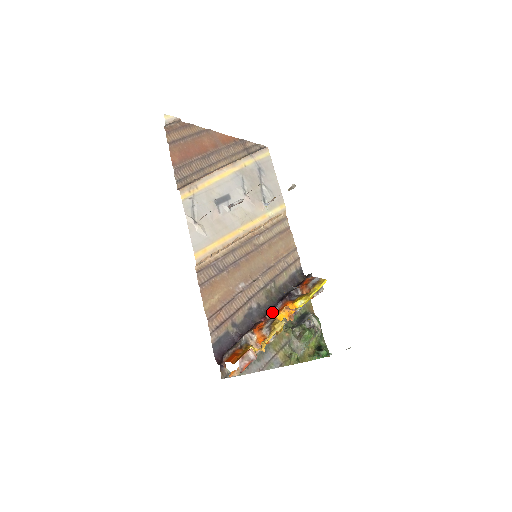
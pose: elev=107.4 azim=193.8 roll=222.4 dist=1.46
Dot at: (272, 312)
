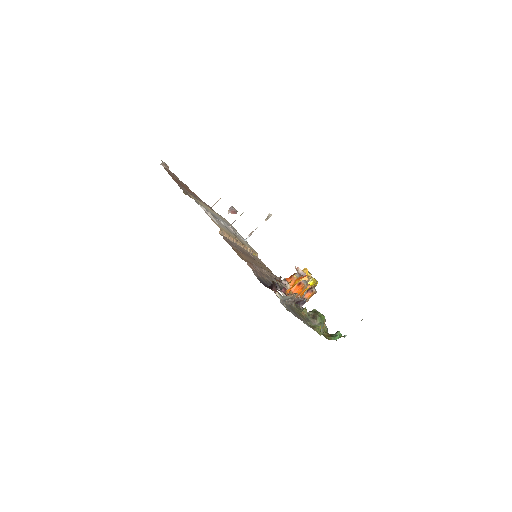
Dot at: occluded
